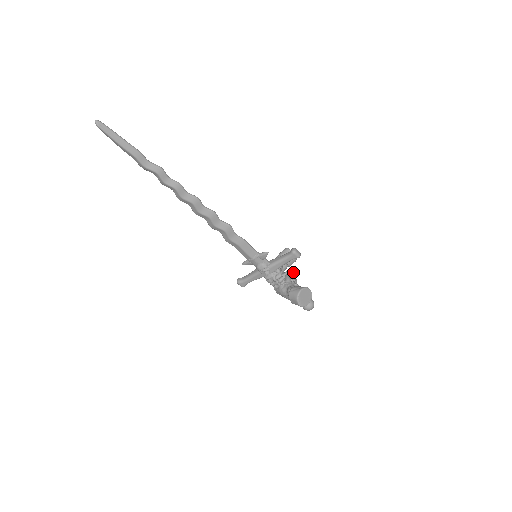
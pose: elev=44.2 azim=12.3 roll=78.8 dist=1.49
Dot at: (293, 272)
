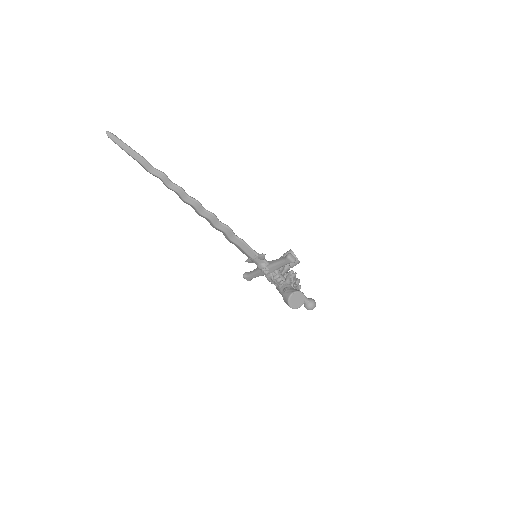
Dot at: (295, 273)
